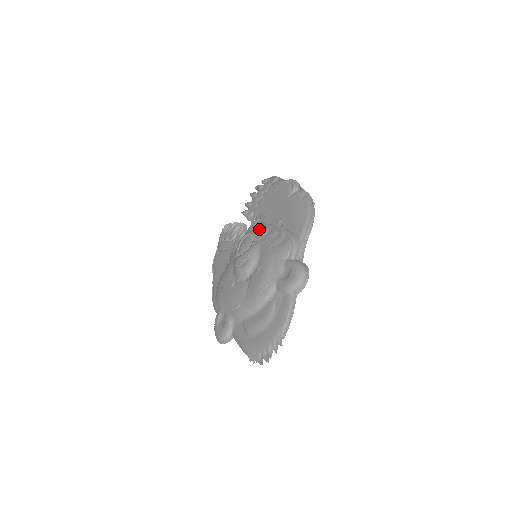
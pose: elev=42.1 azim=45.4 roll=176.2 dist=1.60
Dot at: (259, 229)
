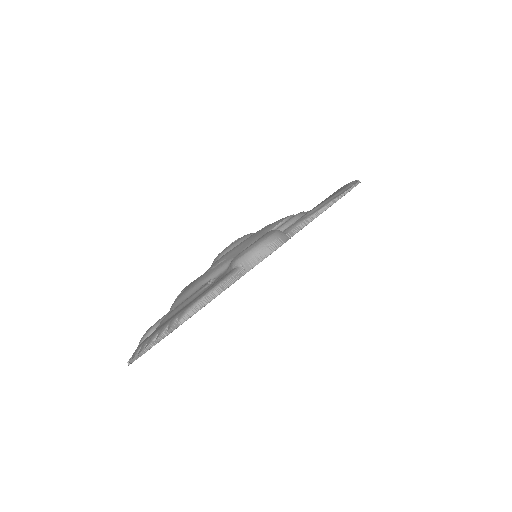
Dot at: occluded
